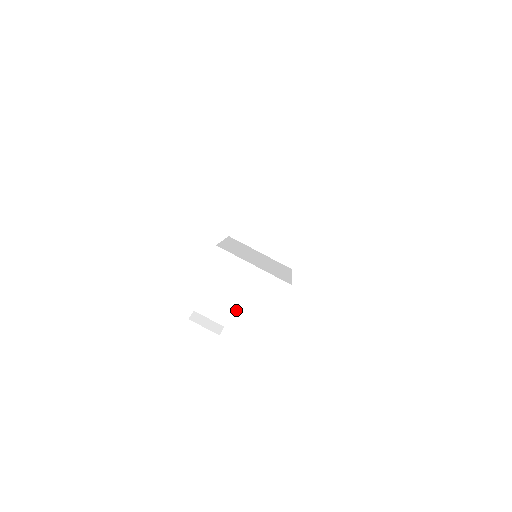
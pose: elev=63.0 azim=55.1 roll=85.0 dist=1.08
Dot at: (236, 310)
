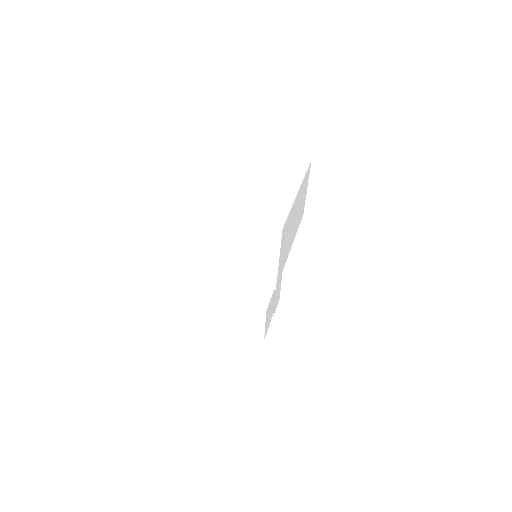
Dot at: (240, 325)
